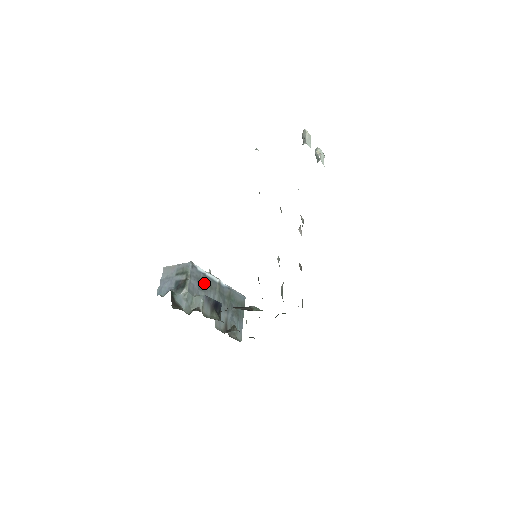
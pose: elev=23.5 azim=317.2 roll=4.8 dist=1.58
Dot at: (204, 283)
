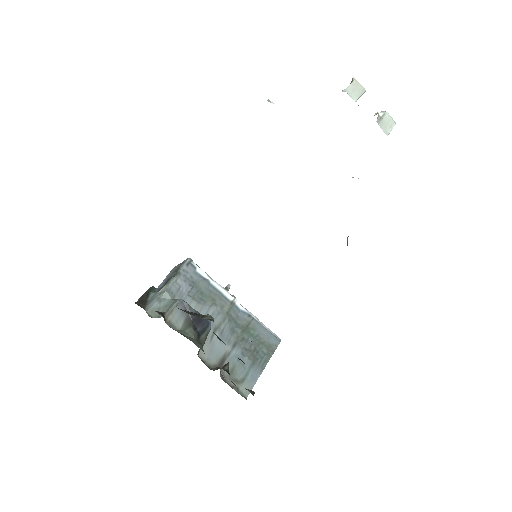
Dot at: (203, 292)
